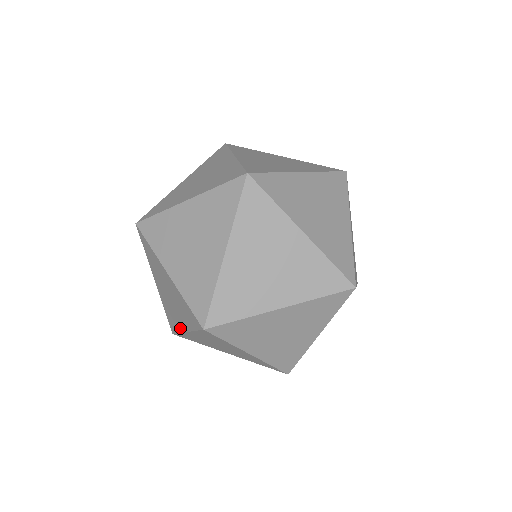
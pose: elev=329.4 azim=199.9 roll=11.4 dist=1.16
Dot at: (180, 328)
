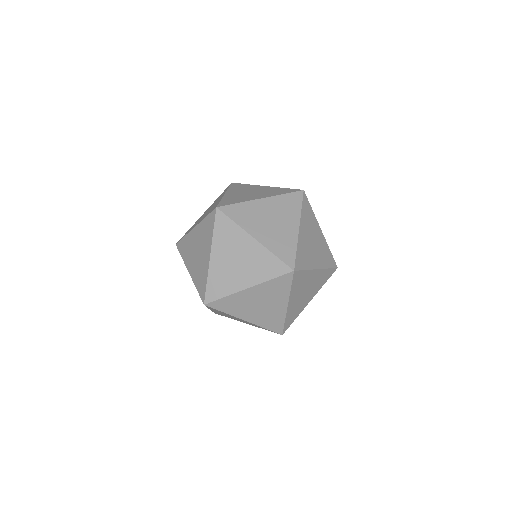
Dot at: (283, 313)
